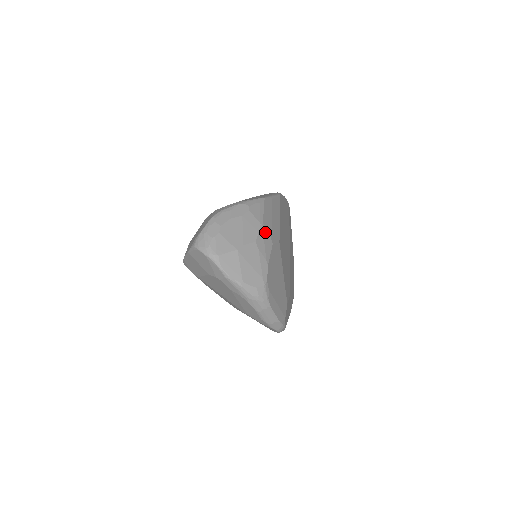
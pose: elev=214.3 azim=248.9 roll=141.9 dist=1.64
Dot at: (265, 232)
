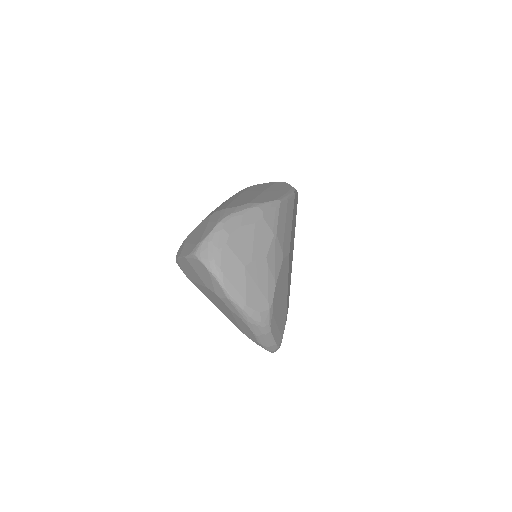
Dot at: (277, 244)
